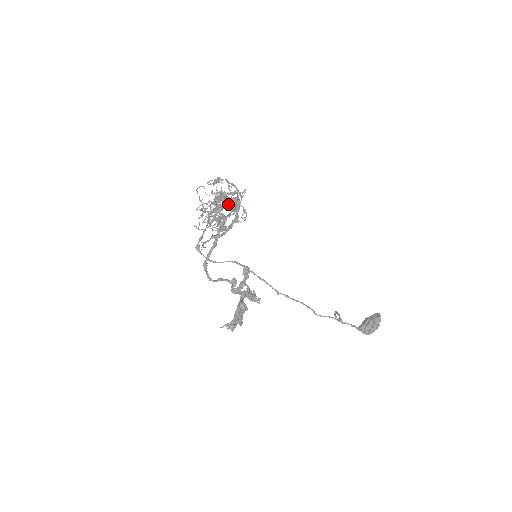
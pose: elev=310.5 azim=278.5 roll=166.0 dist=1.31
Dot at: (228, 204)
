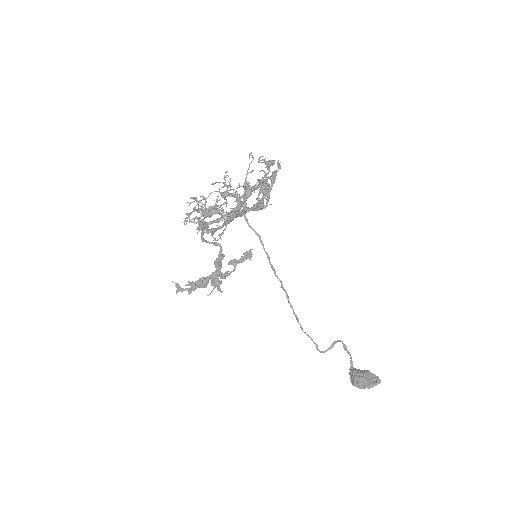
Dot at: (209, 216)
